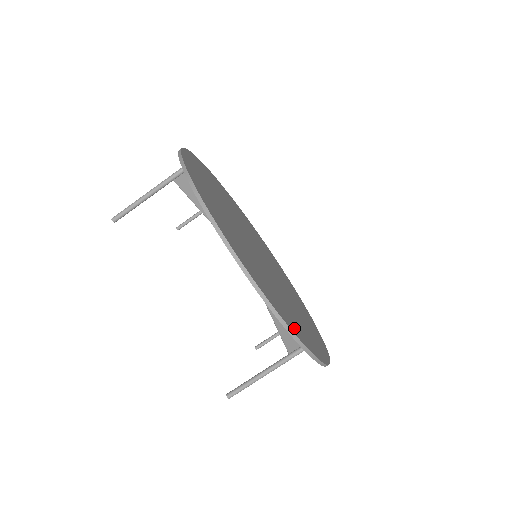
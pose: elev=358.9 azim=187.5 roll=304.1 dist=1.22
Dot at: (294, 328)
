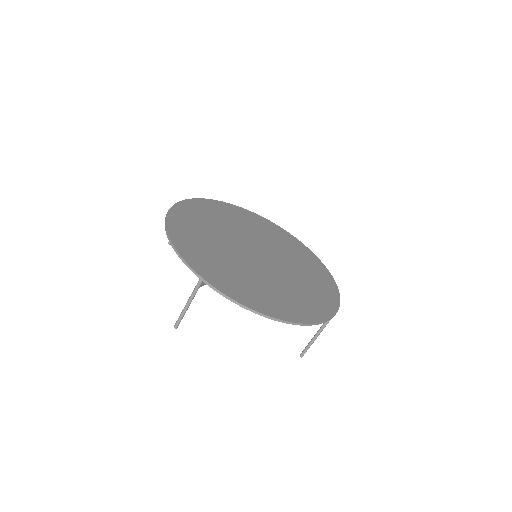
Dot at: (322, 311)
